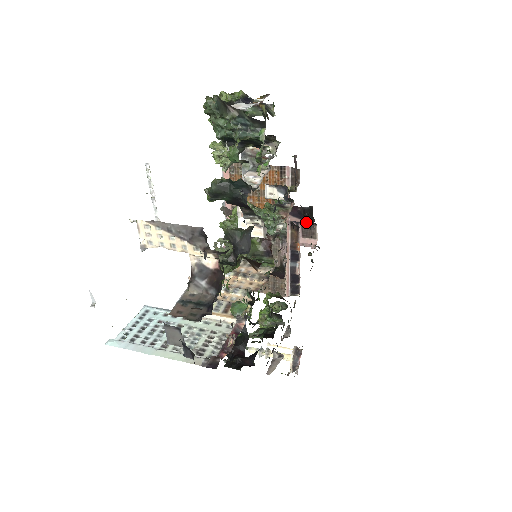
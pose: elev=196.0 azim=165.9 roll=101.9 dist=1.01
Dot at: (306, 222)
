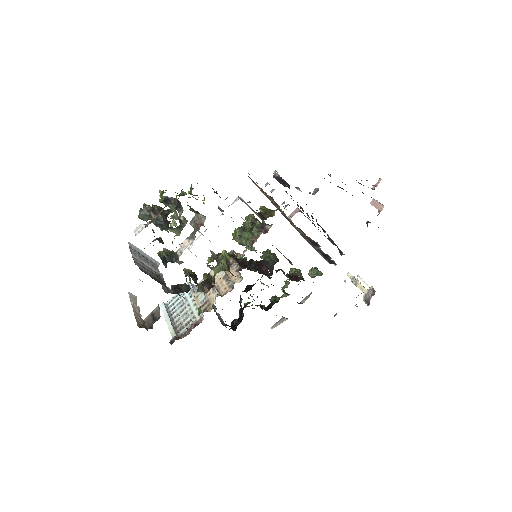
Dot at: occluded
